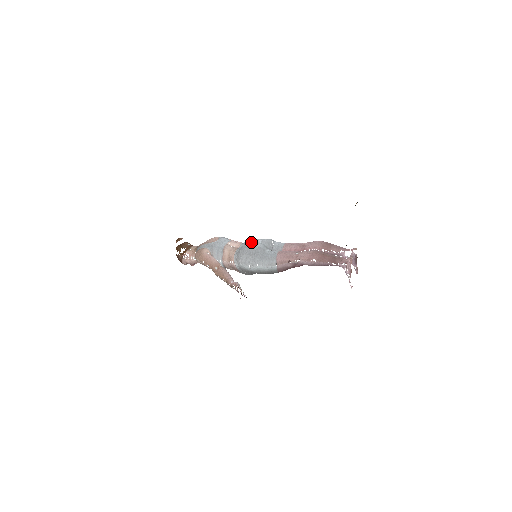
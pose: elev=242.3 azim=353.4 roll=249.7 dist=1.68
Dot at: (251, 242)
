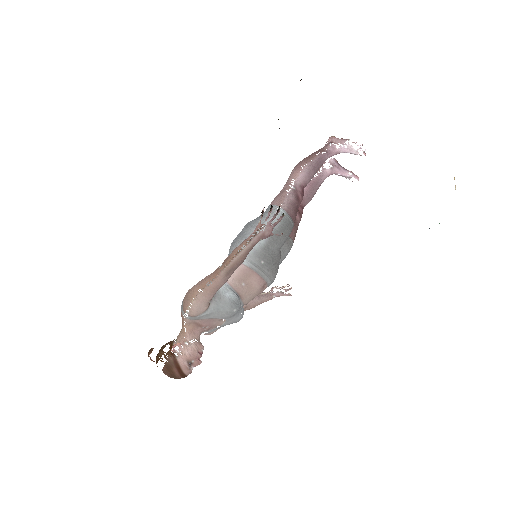
Dot at: occluded
